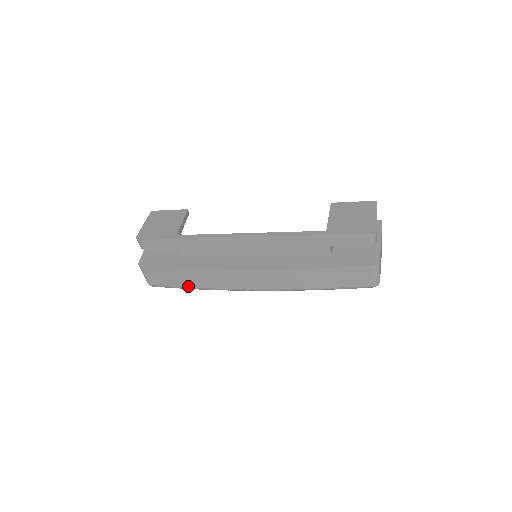
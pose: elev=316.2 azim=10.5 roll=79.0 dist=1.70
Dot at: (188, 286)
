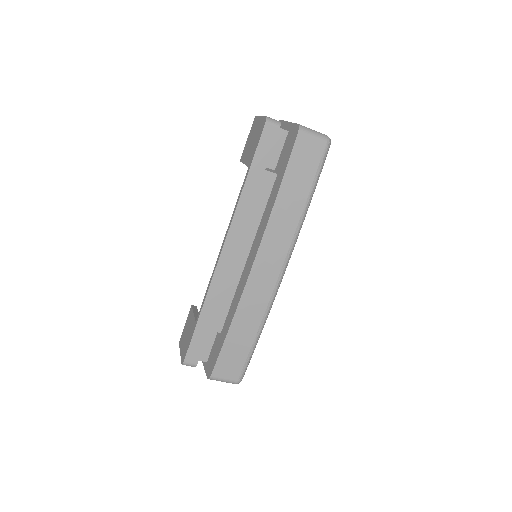
Dot at: (252, 340)
